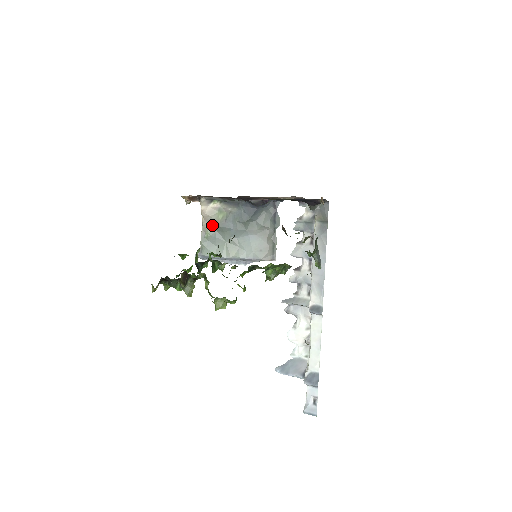
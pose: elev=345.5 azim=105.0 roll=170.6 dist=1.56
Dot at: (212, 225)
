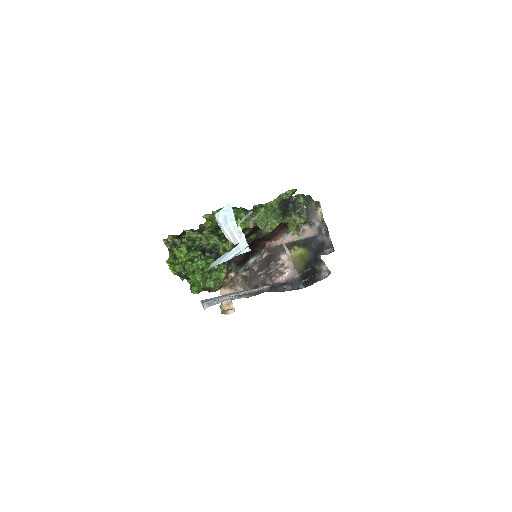
Dot at: occluded
